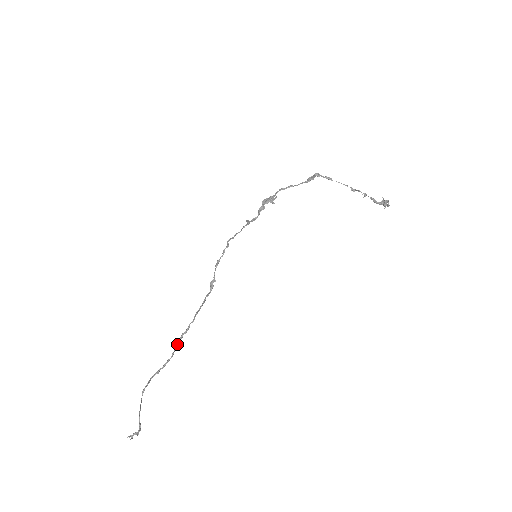
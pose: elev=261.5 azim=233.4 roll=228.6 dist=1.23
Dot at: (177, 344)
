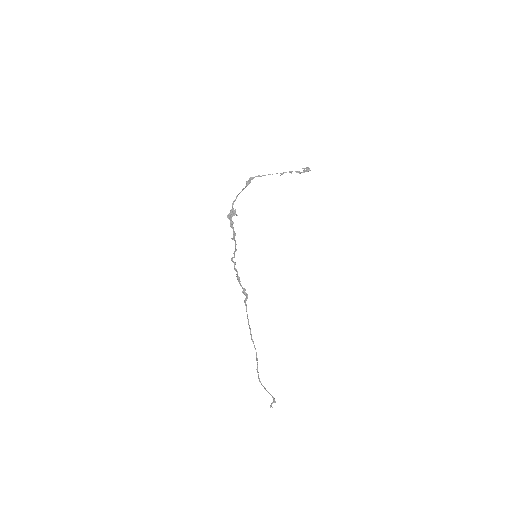
Dot at: (252, 341)
